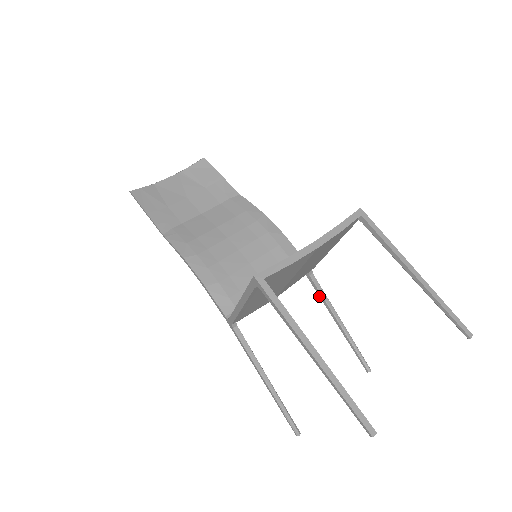
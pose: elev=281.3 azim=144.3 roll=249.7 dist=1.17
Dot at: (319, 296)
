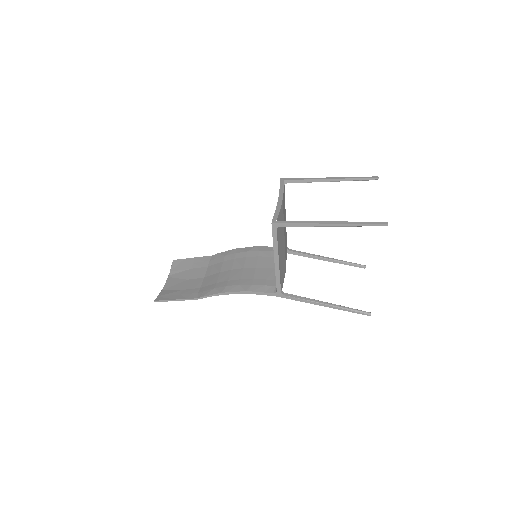
Dot at: occluded
